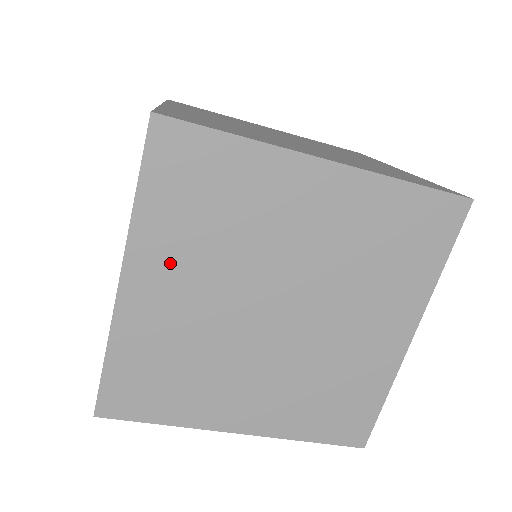
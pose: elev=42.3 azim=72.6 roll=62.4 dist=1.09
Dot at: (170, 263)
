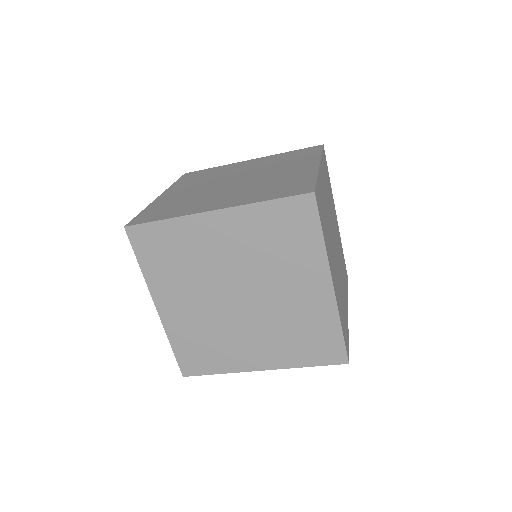
Dot at: (172, 291)
